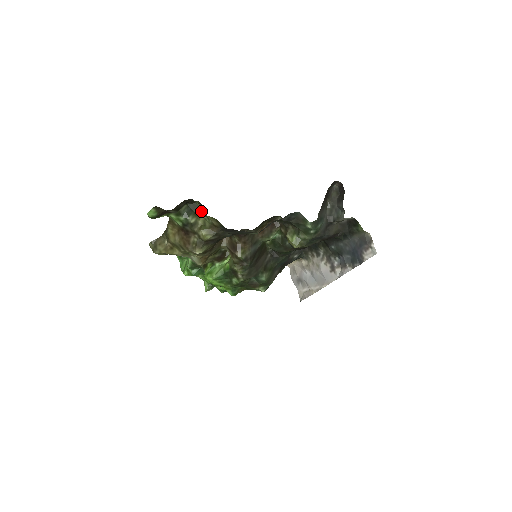
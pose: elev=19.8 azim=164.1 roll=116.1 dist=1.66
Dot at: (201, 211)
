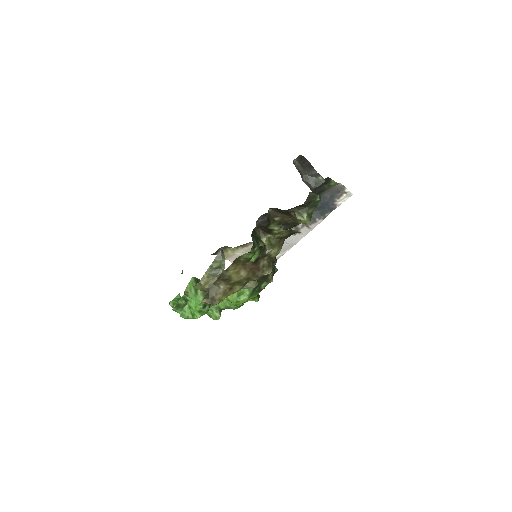
Dot at: (261, 234)
